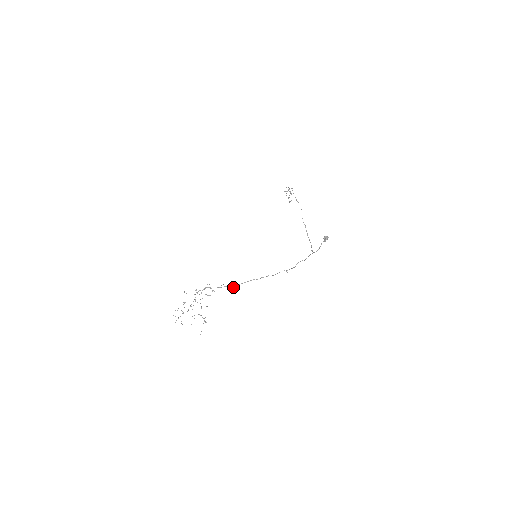
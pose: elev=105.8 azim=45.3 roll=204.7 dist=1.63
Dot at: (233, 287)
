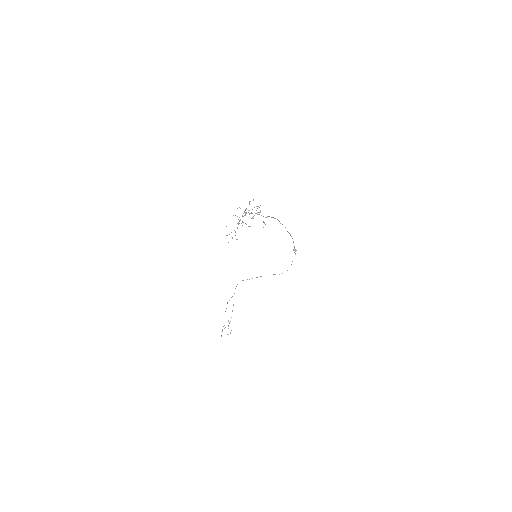
Dot at: occluded
